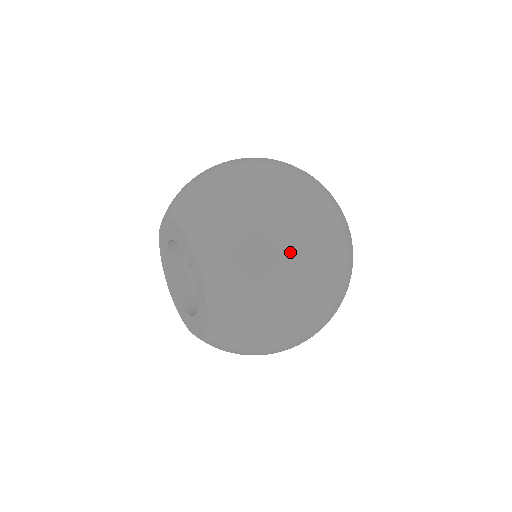
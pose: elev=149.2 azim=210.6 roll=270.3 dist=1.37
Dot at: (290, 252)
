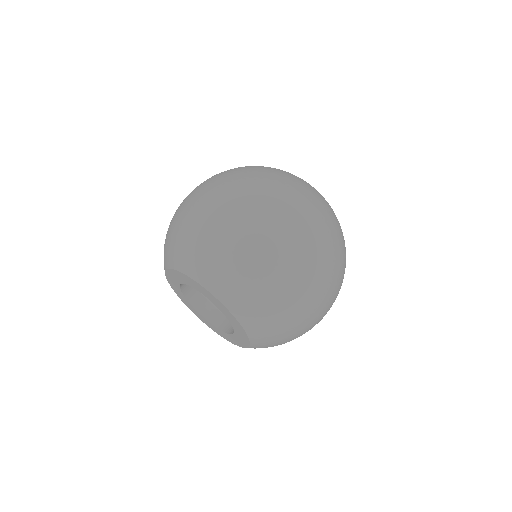
Dot at: (291, 257)
